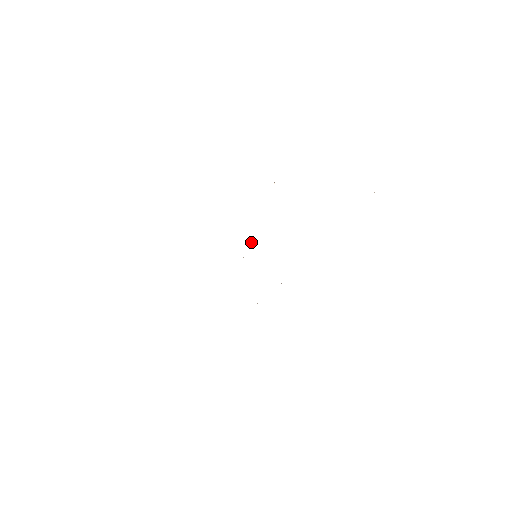
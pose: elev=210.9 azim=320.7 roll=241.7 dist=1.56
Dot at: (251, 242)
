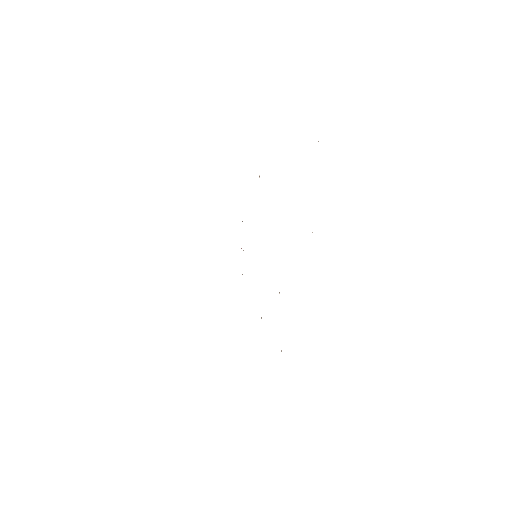
Dot at: occluded
